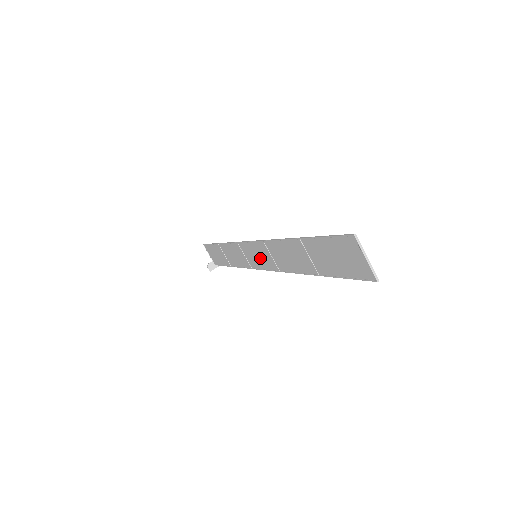
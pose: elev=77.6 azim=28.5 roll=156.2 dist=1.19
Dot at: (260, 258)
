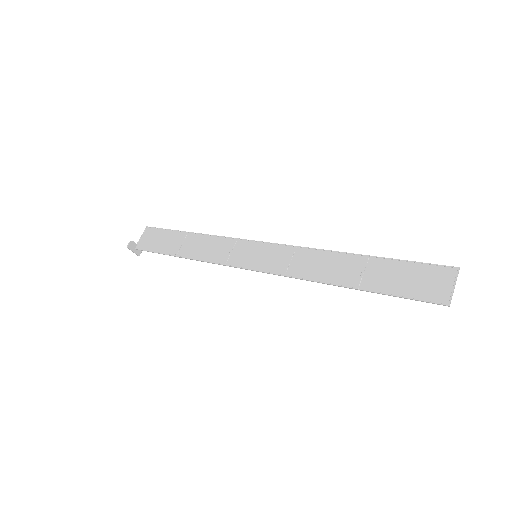
Dot at: (263, 259)
